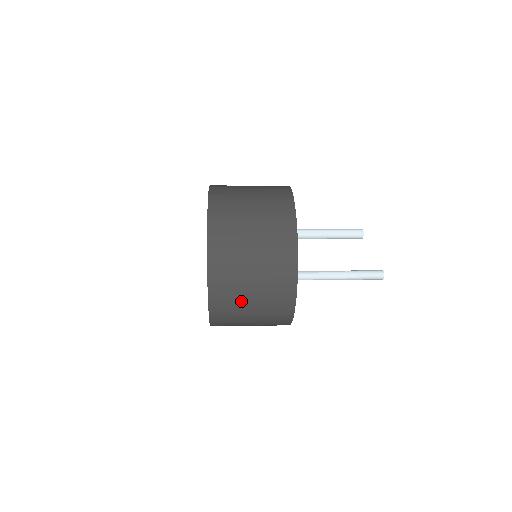
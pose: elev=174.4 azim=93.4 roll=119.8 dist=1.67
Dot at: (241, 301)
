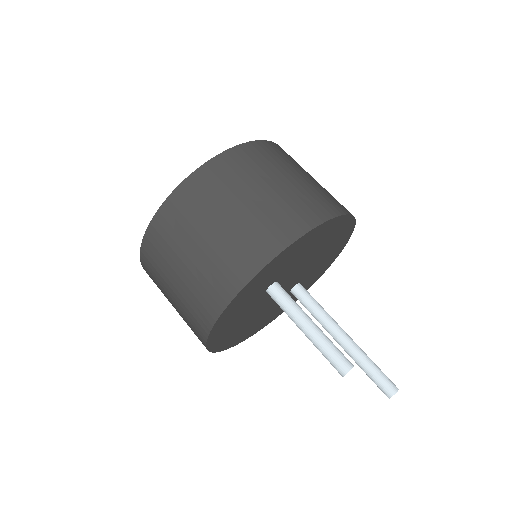
Dot at: occluded
